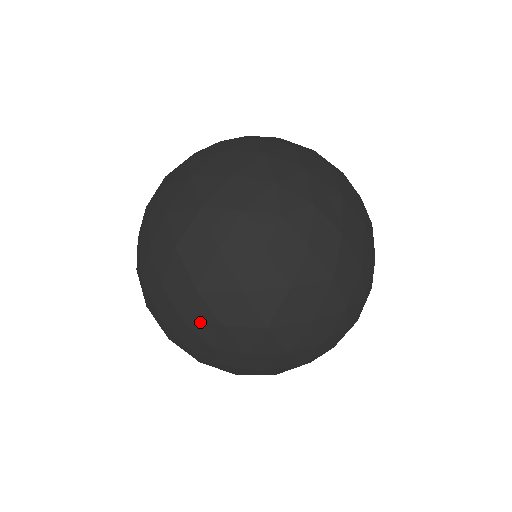
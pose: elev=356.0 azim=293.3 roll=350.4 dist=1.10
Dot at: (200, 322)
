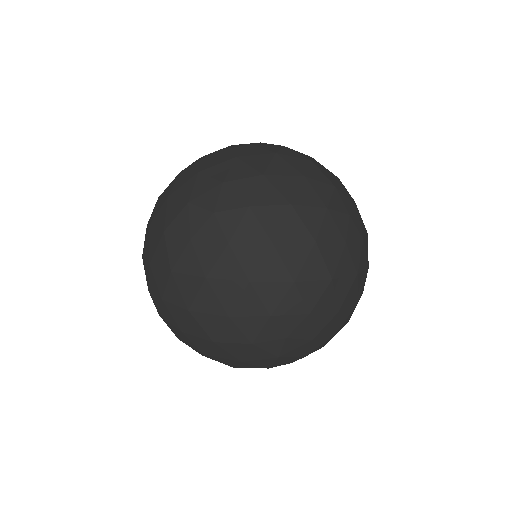
Dot at: (287, 313)
